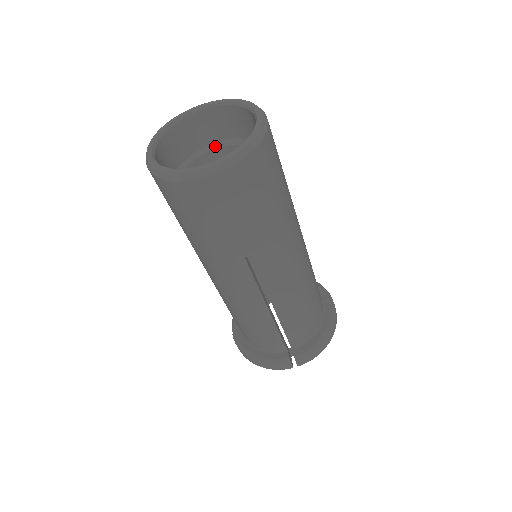
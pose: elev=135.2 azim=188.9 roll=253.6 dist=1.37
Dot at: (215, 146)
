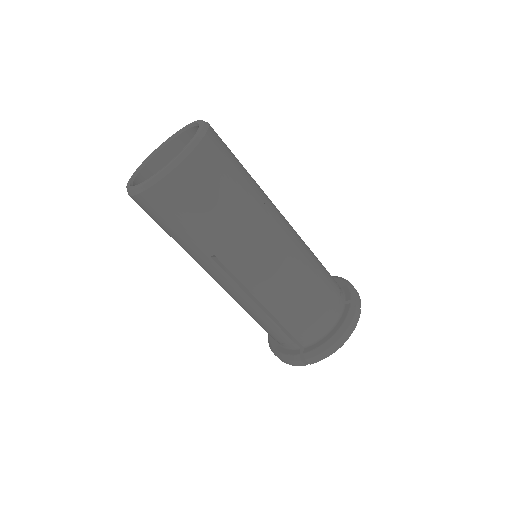
Dot at: occluded
